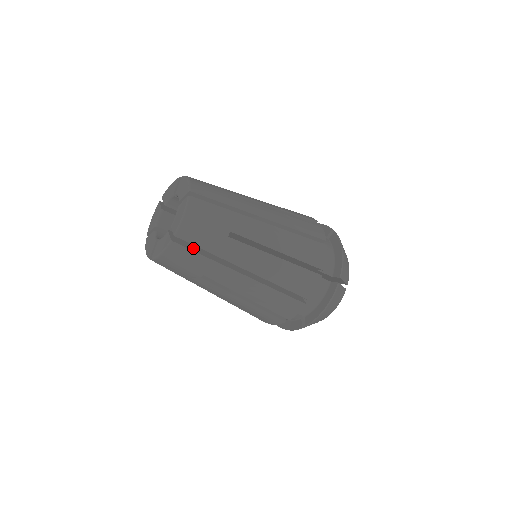
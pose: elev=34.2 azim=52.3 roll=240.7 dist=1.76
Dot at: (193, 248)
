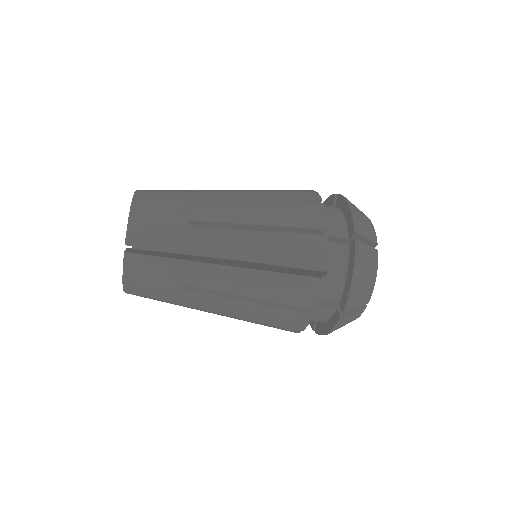
Dot at: (155, 255)
